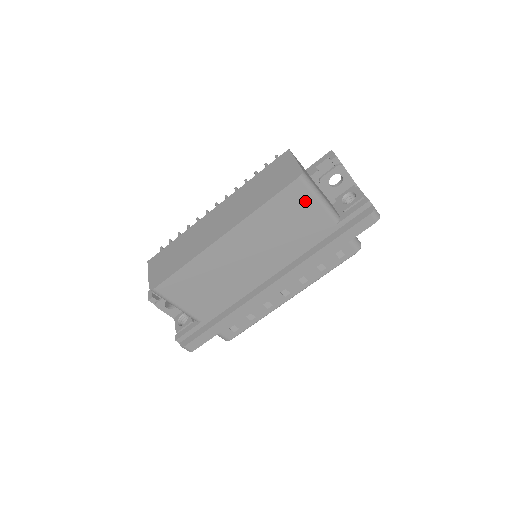
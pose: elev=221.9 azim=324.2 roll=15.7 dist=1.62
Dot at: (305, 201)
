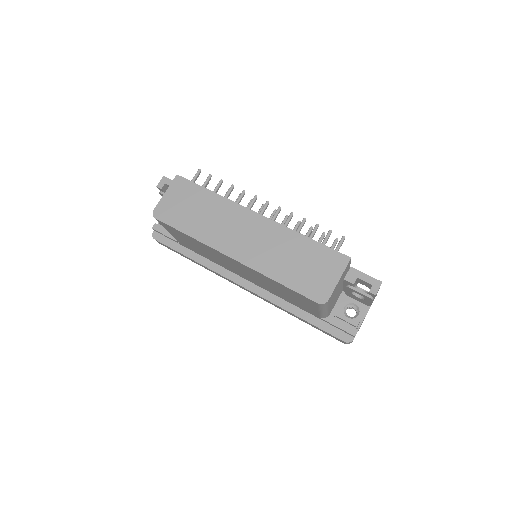
Dot at: (310, 304)
